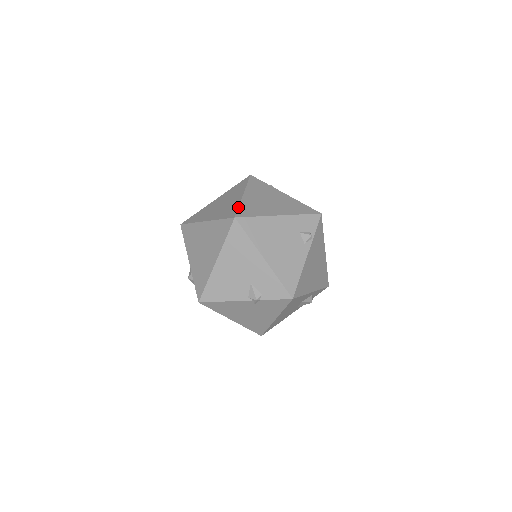
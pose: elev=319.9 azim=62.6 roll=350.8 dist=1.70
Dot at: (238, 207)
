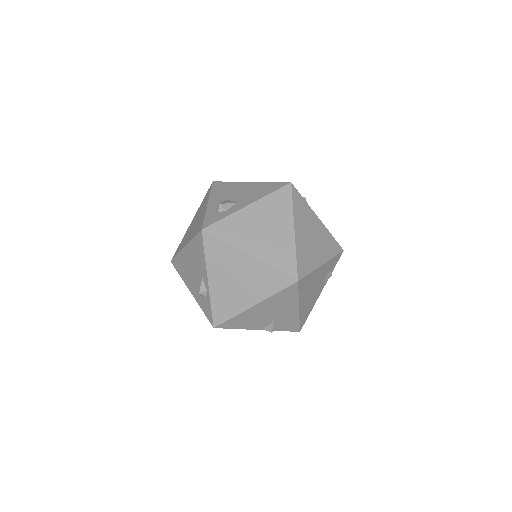
Dot at: (296, 259)
